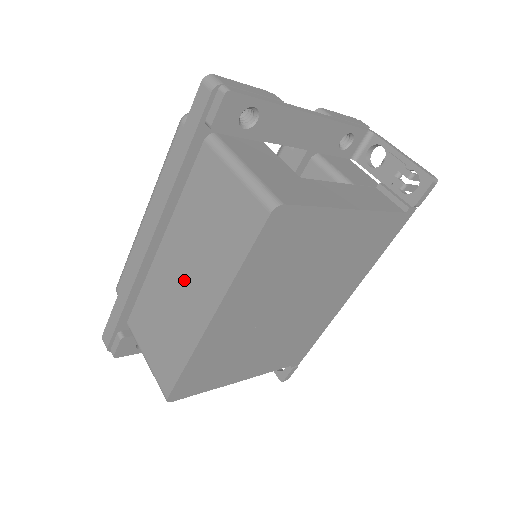
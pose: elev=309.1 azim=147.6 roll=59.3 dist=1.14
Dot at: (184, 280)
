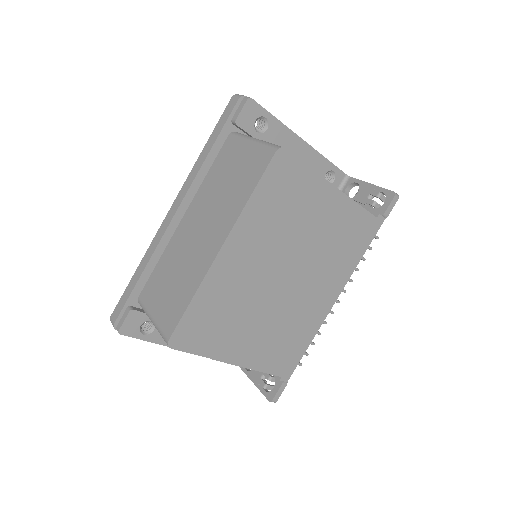
Dot at: (200, 232)
